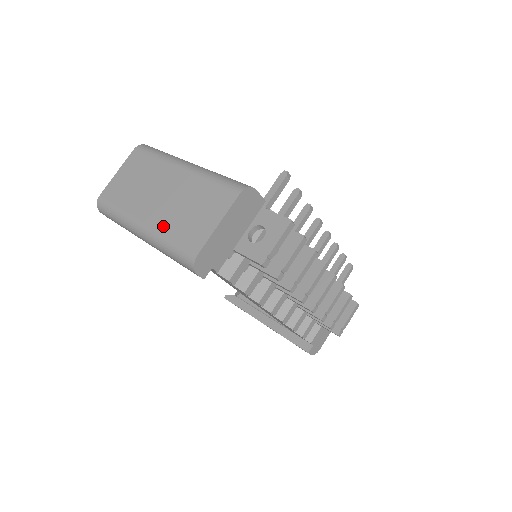
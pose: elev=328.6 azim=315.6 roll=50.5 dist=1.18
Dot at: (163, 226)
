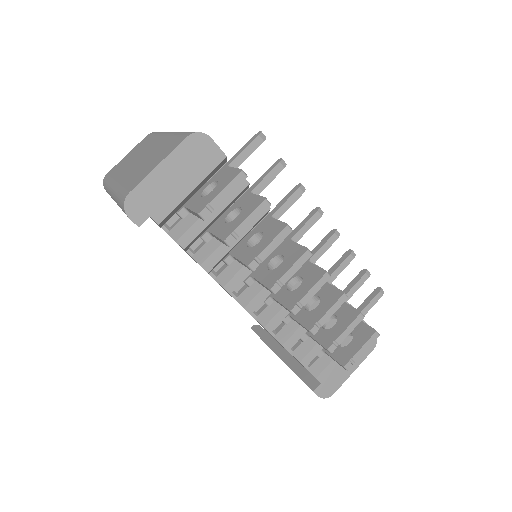
Dot at: (124, 180)
